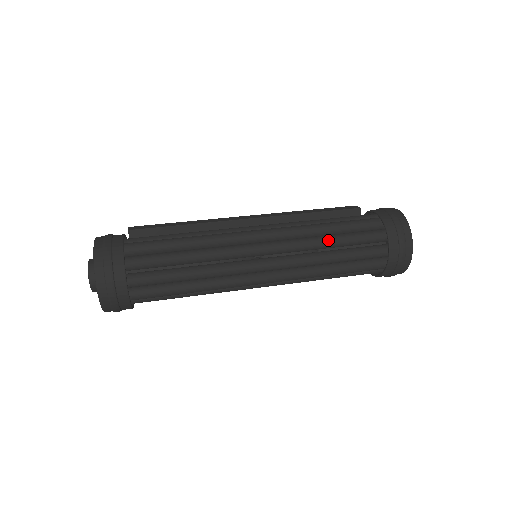
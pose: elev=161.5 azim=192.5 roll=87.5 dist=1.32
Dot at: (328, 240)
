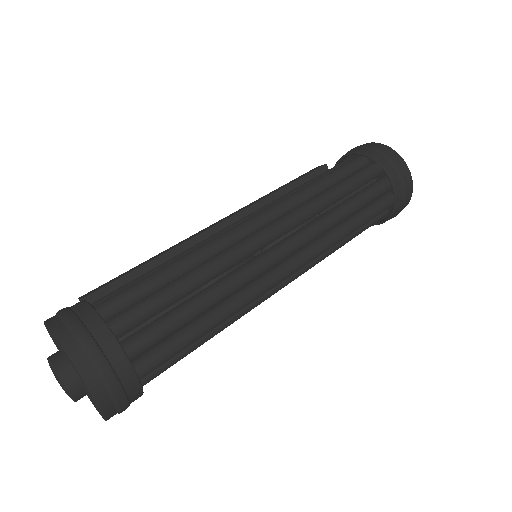
Dot at: (328, 195)
